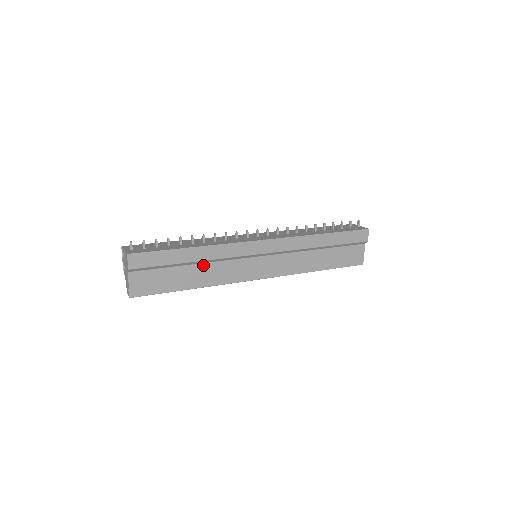
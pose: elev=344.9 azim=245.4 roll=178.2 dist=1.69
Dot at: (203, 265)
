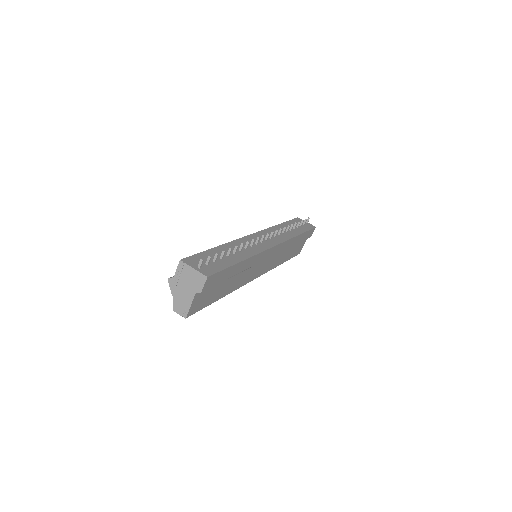
Dot at: (237, 274)
